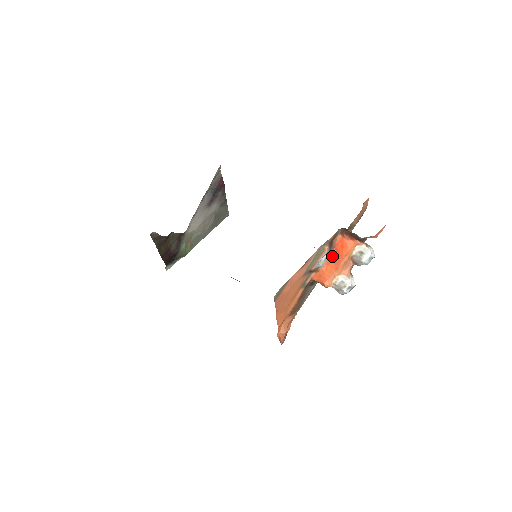
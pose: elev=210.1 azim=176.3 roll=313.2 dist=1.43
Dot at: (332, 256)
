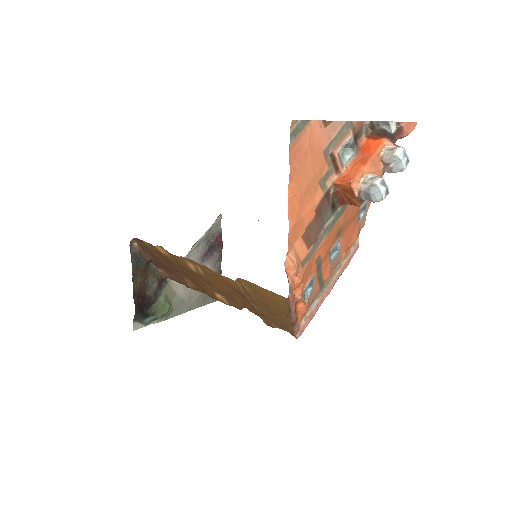
Dot at: (357, 157)
